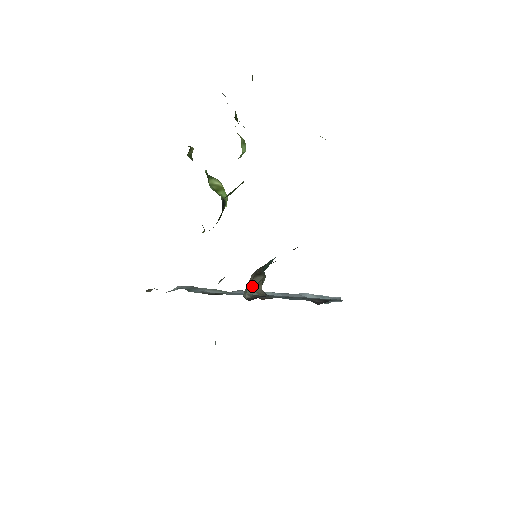
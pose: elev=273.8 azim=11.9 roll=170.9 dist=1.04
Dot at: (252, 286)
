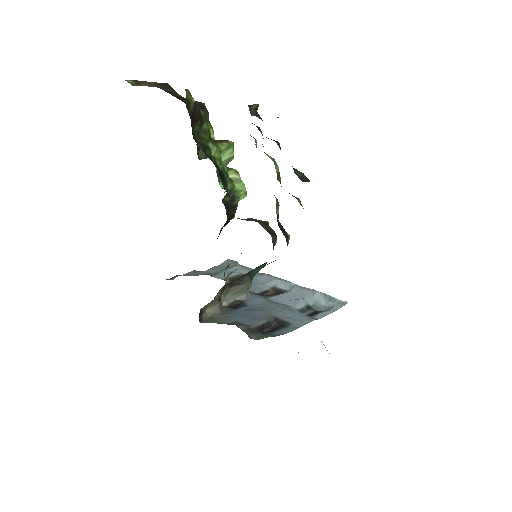
Dot at: (231, 294)
